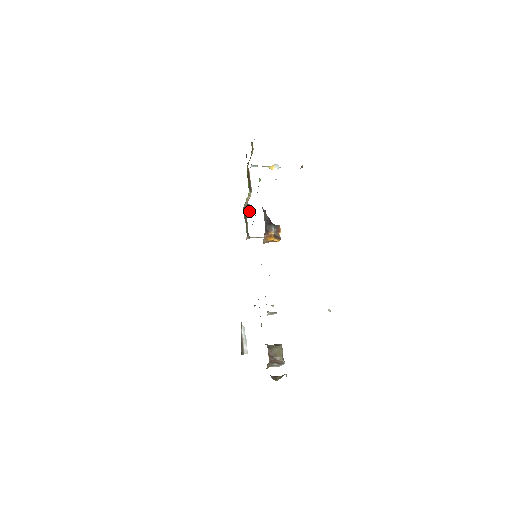
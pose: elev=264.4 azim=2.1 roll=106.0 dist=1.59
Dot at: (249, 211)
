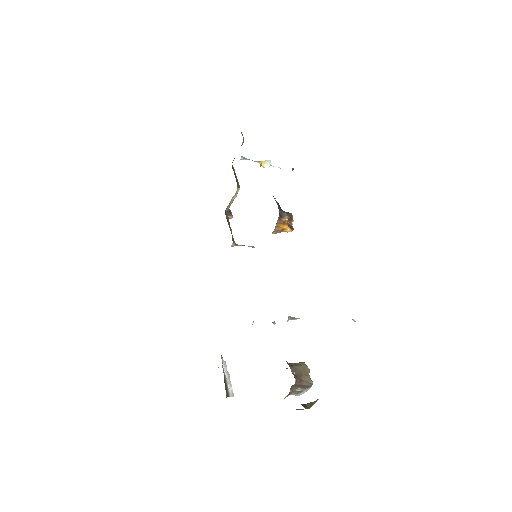
Dot at: (231, 217)
